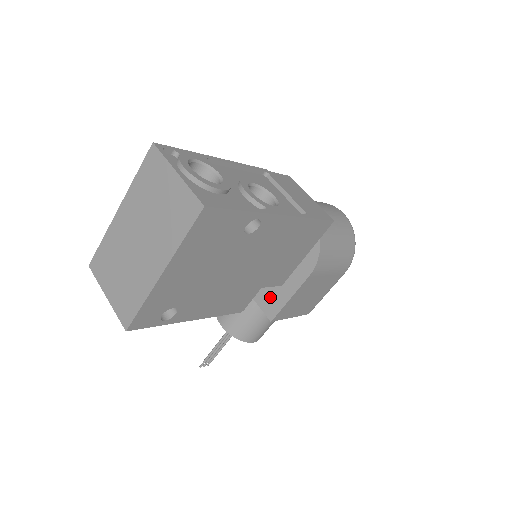
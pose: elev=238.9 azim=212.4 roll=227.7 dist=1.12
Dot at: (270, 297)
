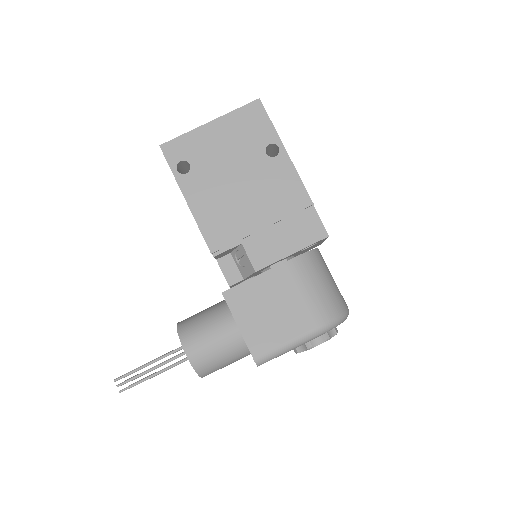
Dot at: occluded
